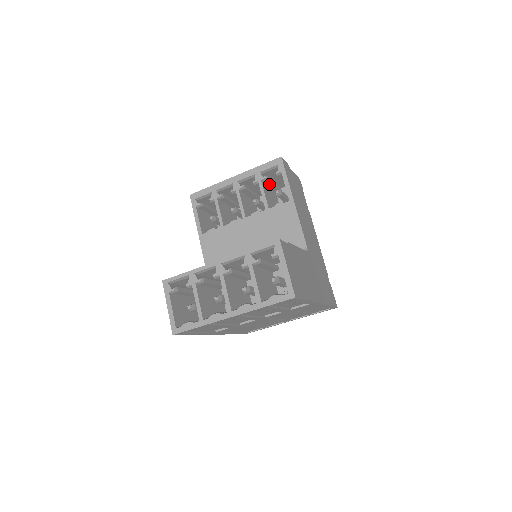
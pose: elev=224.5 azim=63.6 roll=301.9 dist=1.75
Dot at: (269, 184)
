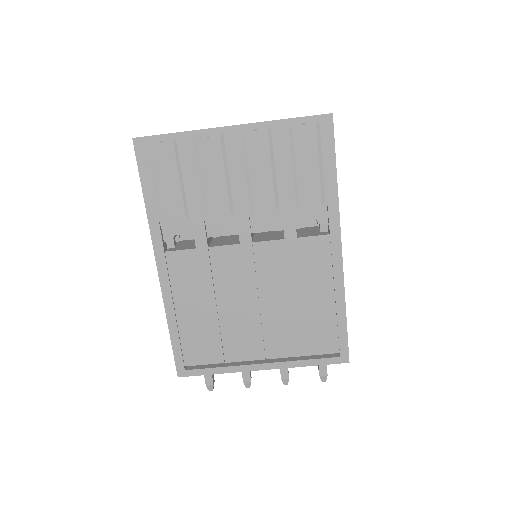
Dot at: occluded
